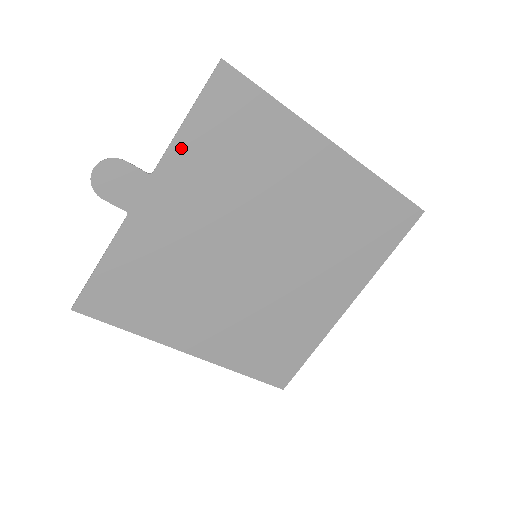
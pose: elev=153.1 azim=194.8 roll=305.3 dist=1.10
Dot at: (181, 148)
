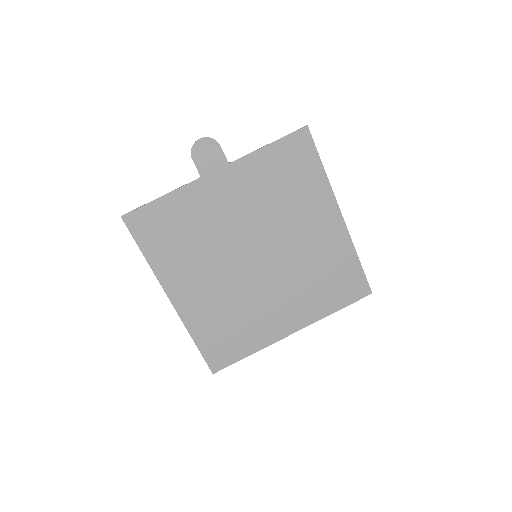
Dot at: (256, 159)
